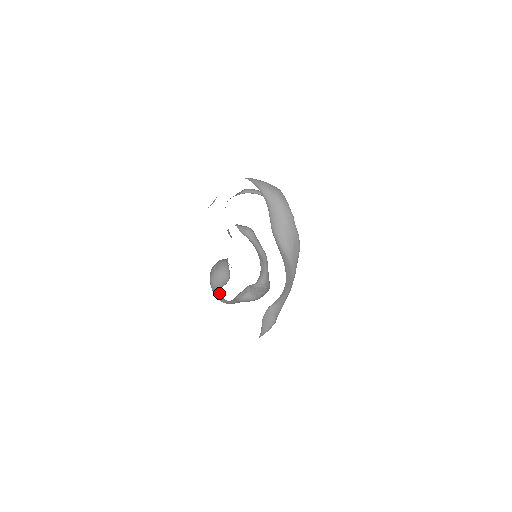
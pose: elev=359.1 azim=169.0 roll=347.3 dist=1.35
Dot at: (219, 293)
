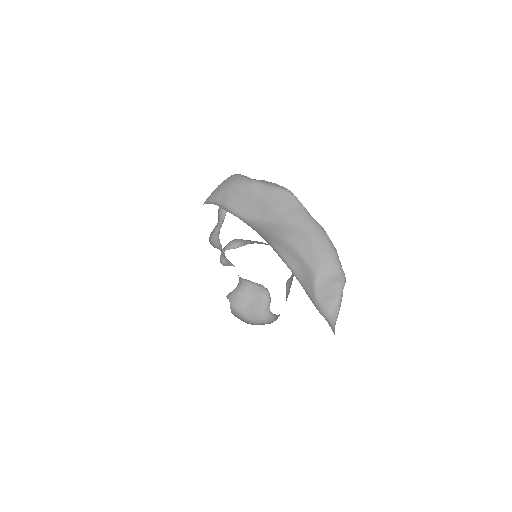
Dot at: (268, 315)
